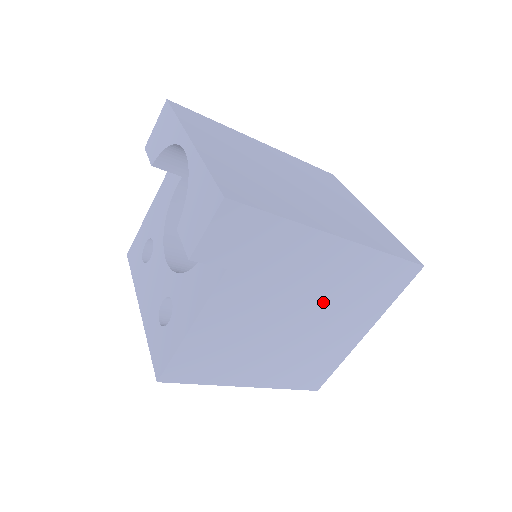
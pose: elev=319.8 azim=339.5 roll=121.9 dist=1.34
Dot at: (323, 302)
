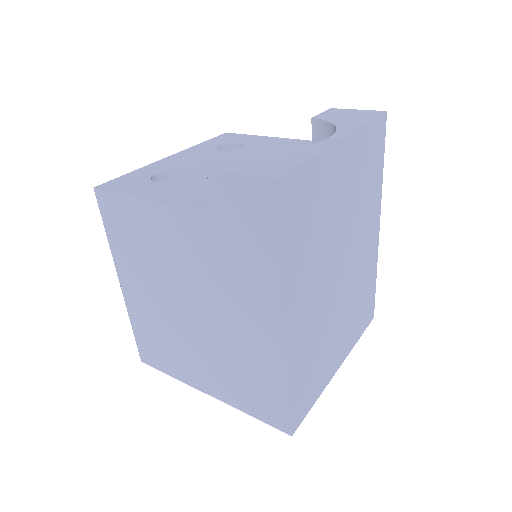
Dot at: (220, 334)
